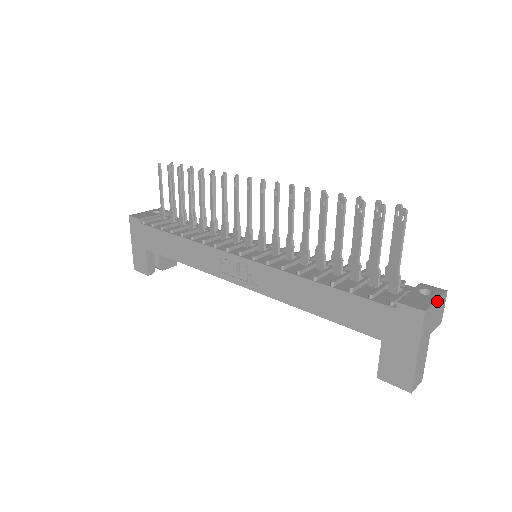
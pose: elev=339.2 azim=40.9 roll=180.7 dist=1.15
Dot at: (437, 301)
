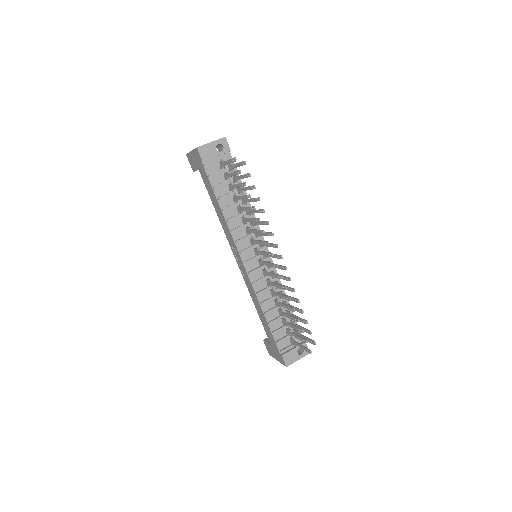
Dot at: (299, 359)
